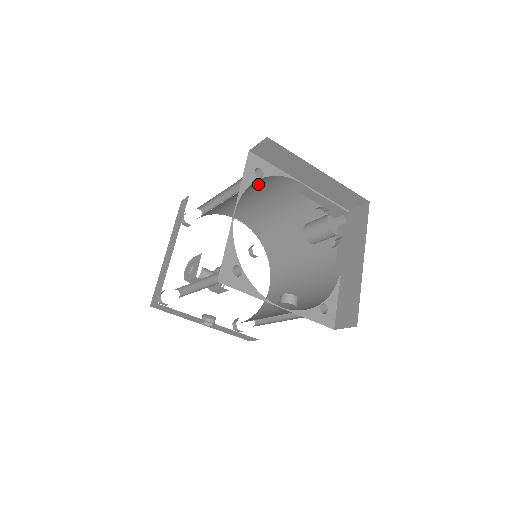
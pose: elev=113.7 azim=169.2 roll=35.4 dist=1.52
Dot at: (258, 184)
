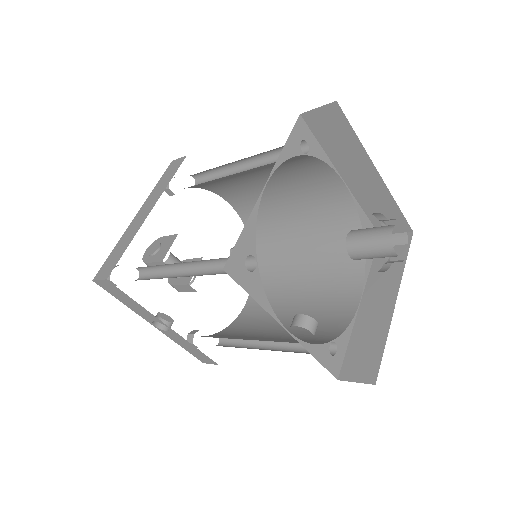
Dot at: (291, 164)
